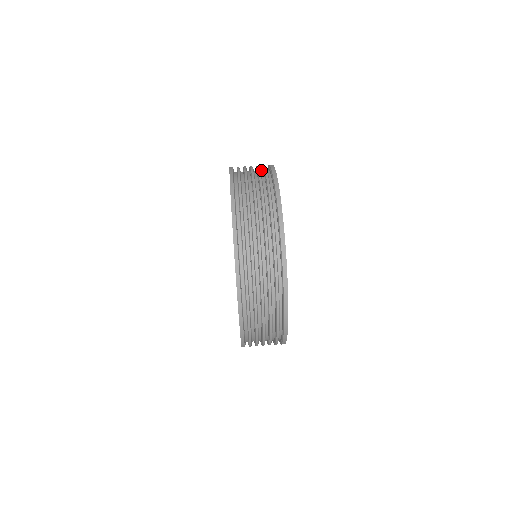
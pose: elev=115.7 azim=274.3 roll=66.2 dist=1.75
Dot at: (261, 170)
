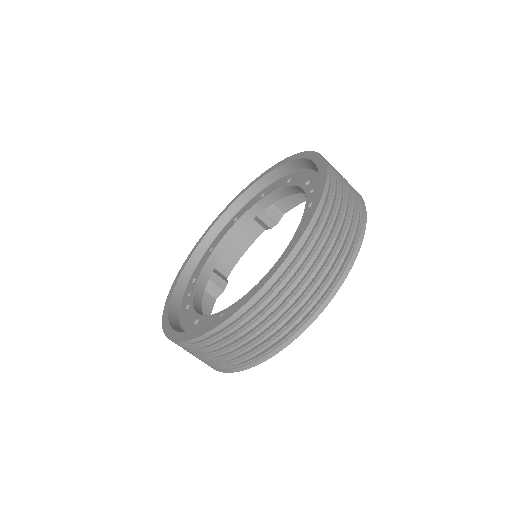
Dot at: occluded
